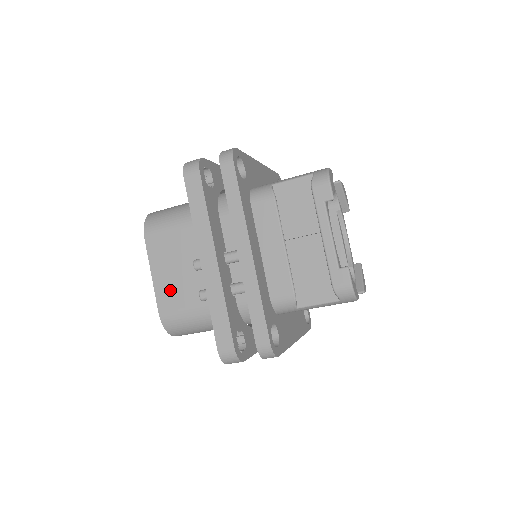
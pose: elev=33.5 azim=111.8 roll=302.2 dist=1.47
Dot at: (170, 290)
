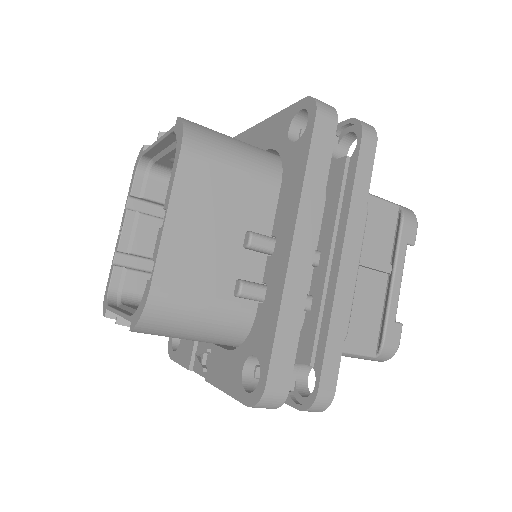
Dot at: (188, 257)
